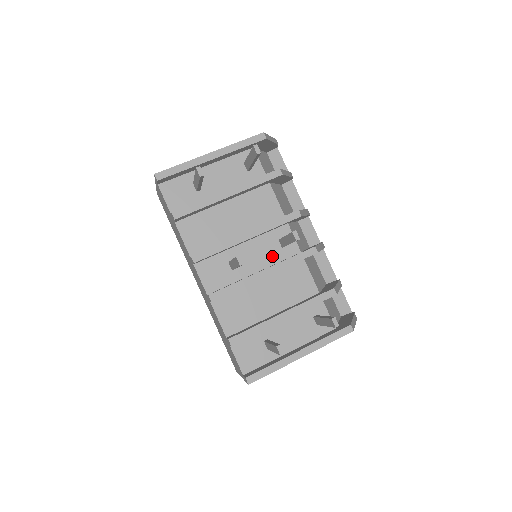
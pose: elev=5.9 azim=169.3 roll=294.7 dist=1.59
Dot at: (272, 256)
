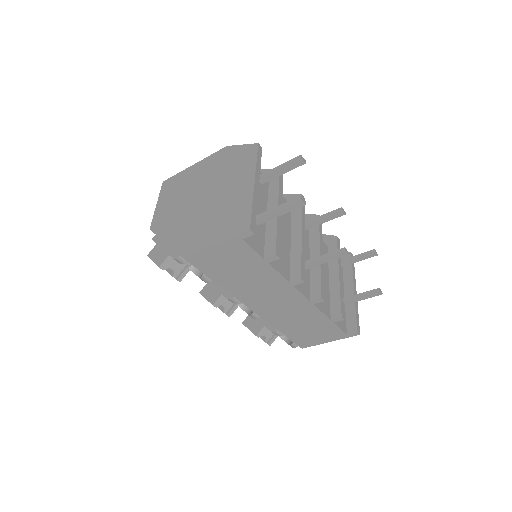
Dot at: (306, 241)
